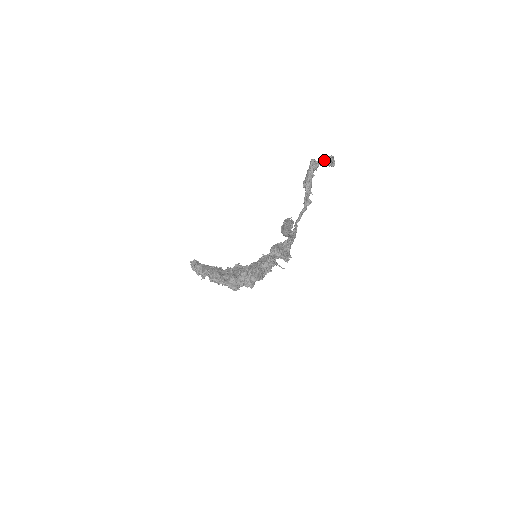
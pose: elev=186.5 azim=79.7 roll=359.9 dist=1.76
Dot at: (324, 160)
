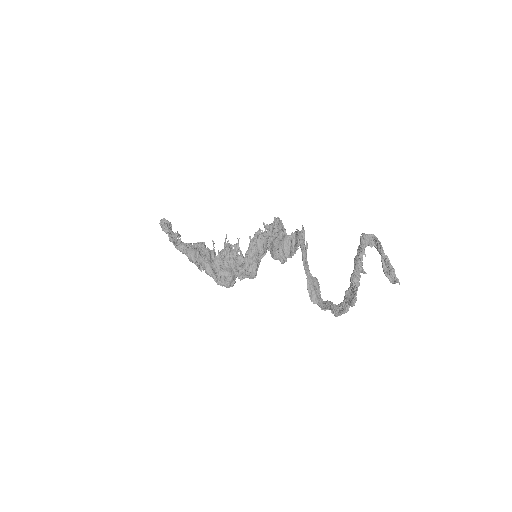
Dot at: (376, 243)
